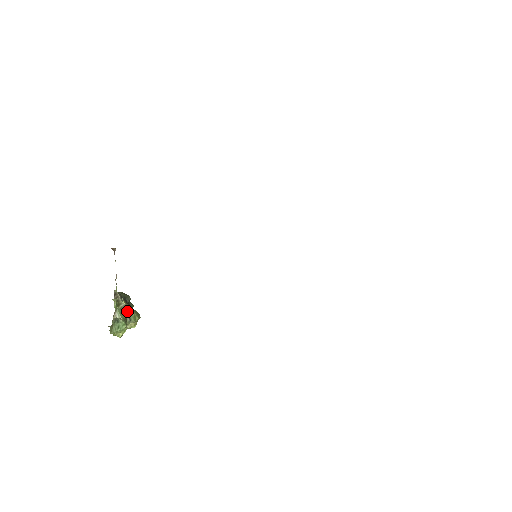
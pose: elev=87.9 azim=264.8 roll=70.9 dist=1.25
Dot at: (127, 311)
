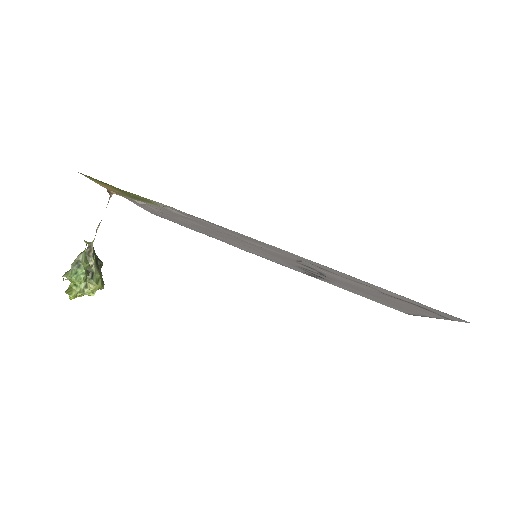
Dot at: (93, 269)
